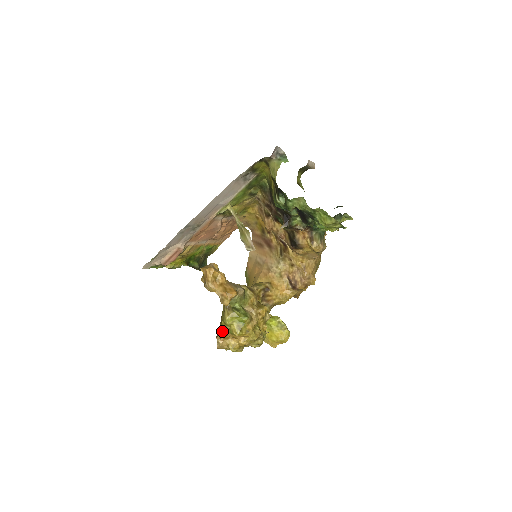
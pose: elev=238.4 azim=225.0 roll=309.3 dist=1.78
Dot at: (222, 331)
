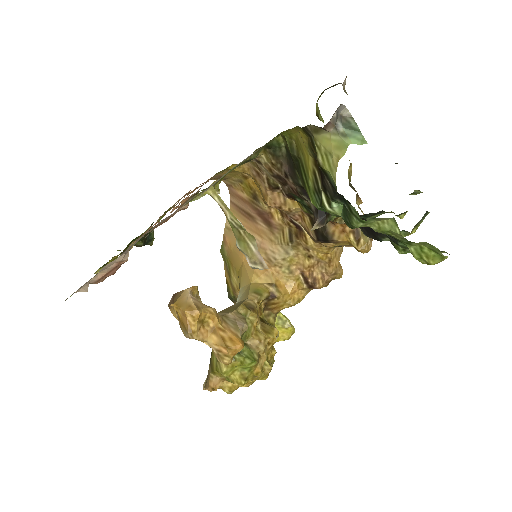
Dot at: (215, 380)
